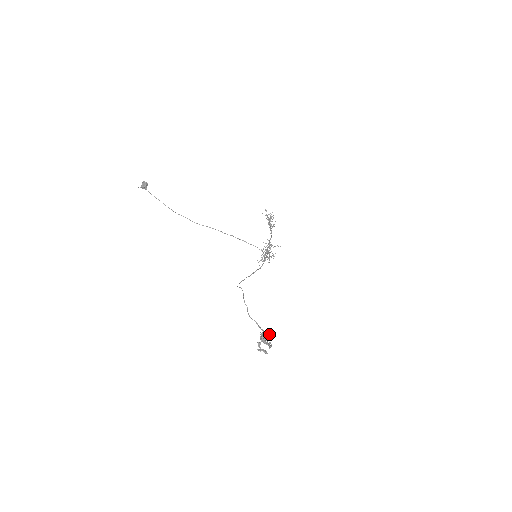
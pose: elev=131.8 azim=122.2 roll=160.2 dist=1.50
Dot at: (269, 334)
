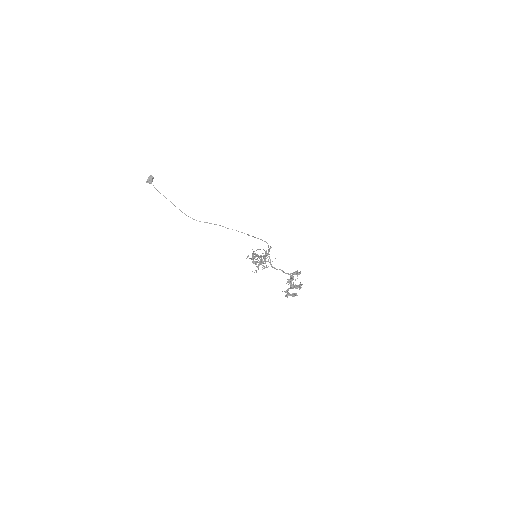
Dot at: (300, 272)
